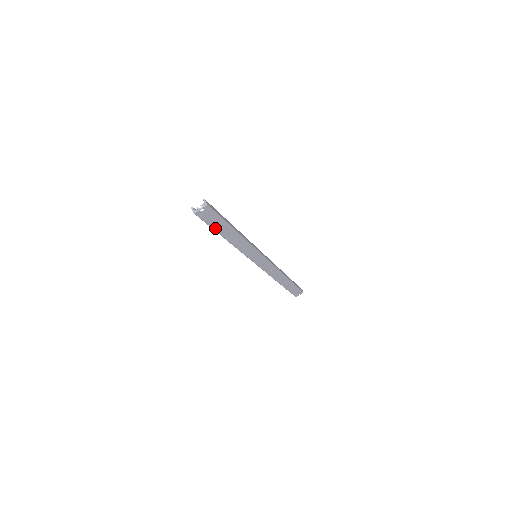
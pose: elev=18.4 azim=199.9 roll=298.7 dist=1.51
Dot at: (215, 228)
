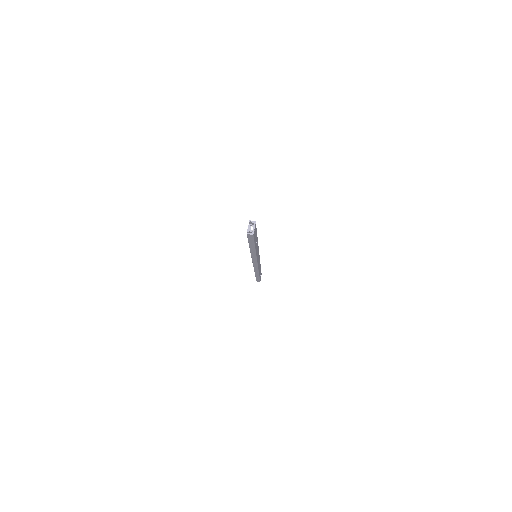
Dot at: (254, 242)
